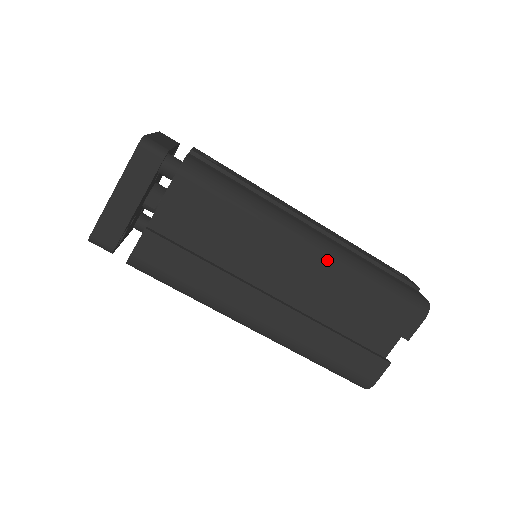
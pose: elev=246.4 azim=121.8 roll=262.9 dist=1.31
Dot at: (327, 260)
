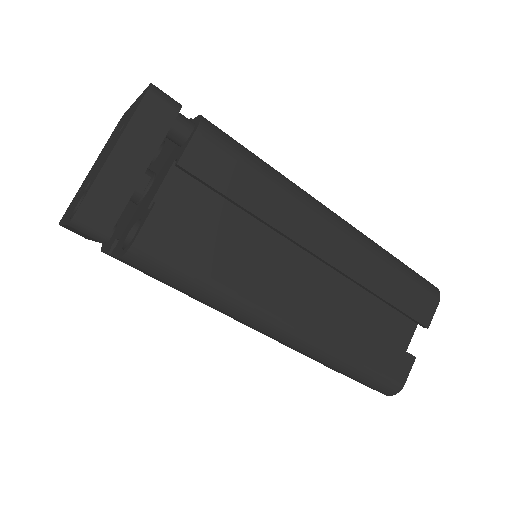
Dot at: (354, 240)
